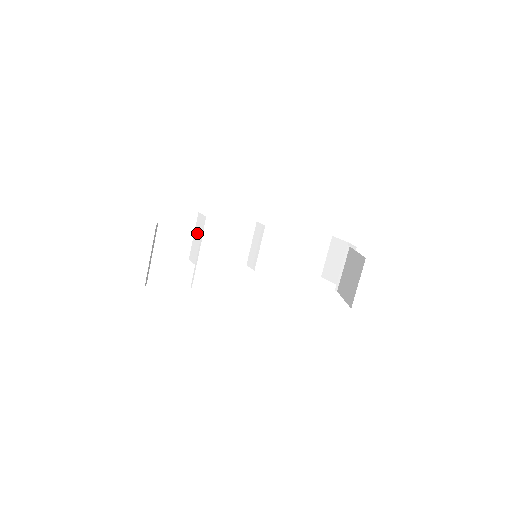
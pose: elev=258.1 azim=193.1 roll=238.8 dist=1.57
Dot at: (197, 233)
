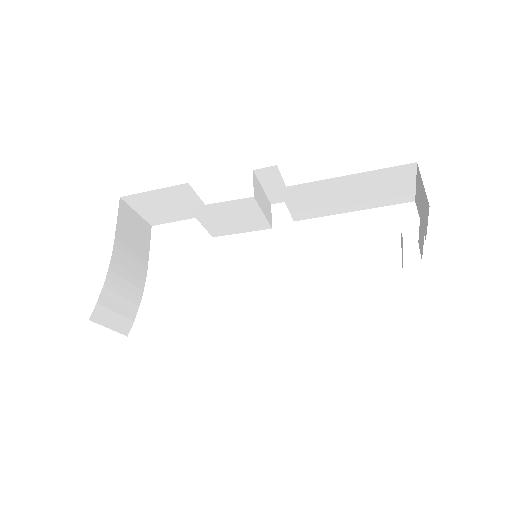
Dot at: occluded
